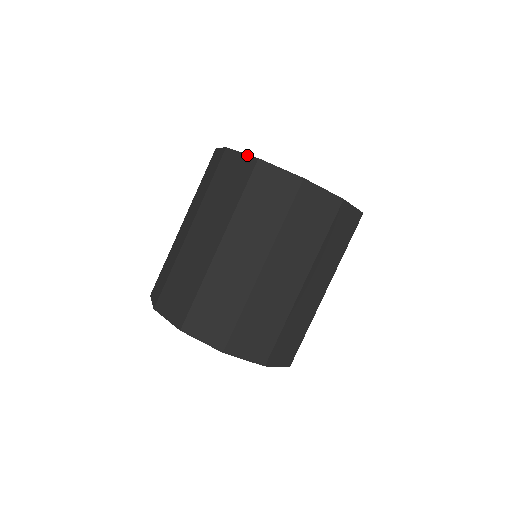
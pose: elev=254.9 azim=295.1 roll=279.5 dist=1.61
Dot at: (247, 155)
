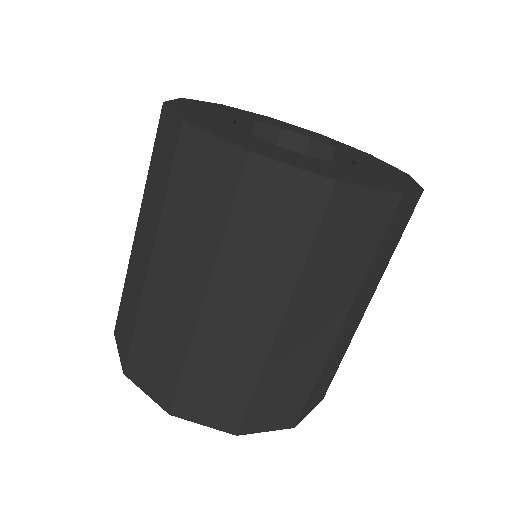
Dot at: (225, 142)
